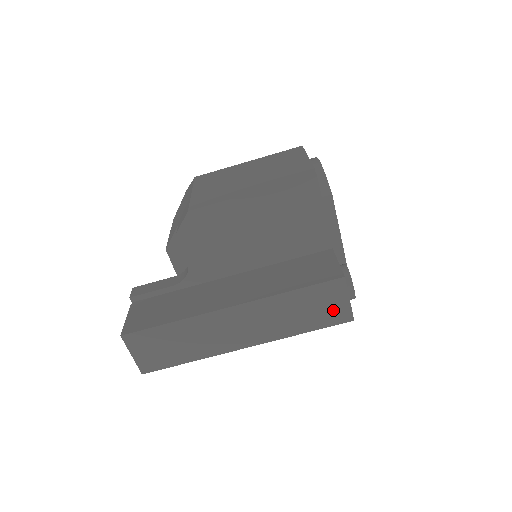
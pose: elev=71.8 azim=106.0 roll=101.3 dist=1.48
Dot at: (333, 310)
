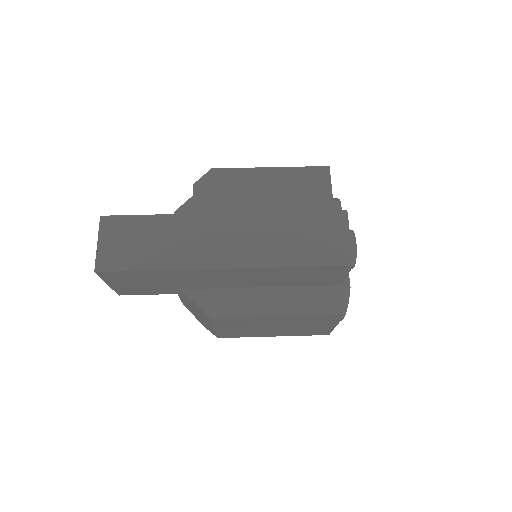
Dot at: (331, 246)
